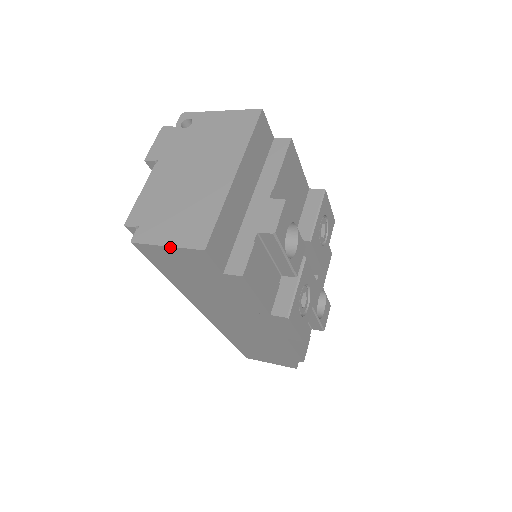
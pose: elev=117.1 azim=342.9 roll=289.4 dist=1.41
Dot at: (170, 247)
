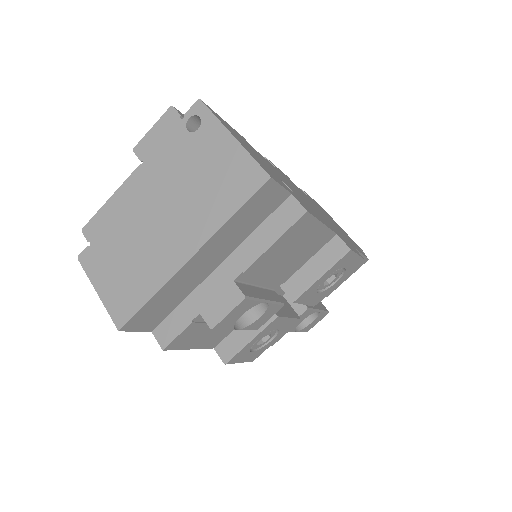
Dot at: (100, 296)
